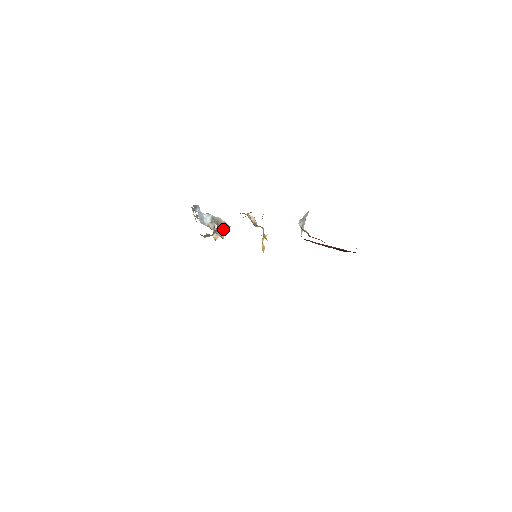
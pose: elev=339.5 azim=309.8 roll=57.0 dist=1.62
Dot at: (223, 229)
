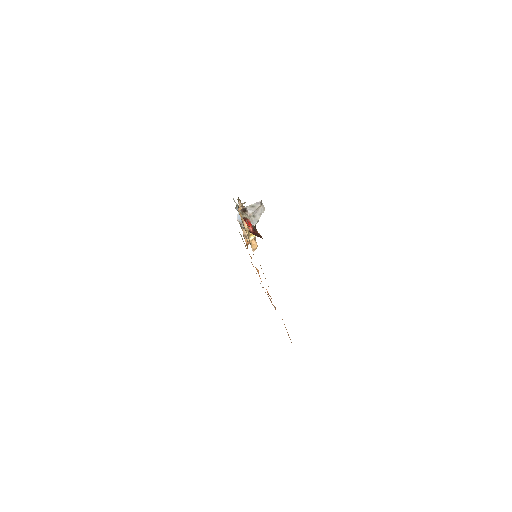
Dot at: occluded
